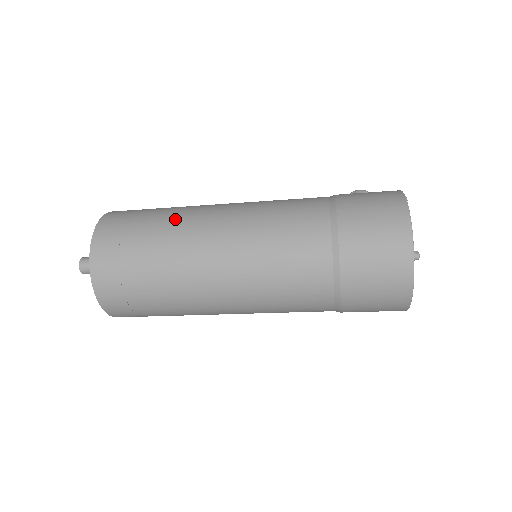
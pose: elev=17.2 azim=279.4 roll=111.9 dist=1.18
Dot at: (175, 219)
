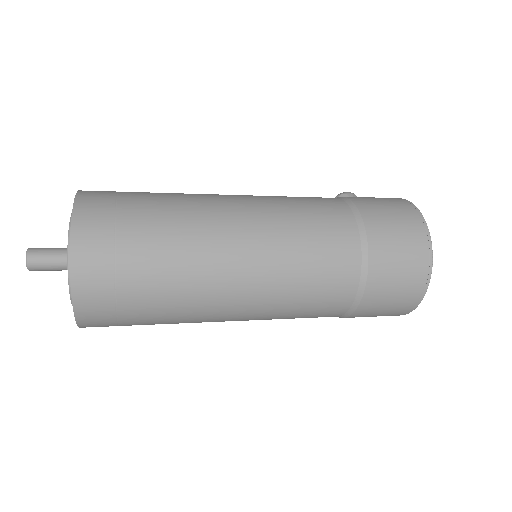
Dot at: (183, 209)
